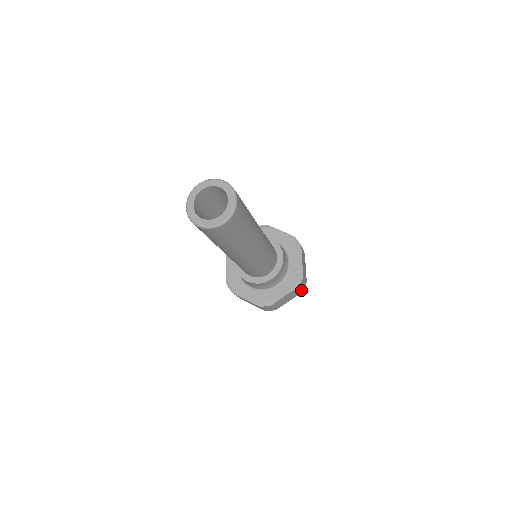
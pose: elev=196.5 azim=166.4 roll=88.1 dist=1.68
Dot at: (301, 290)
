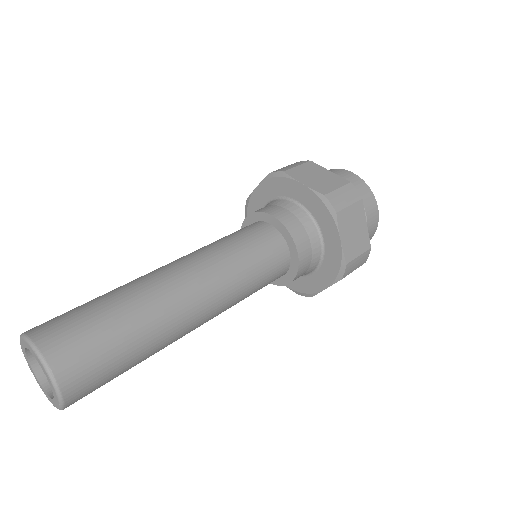
Dot at: occluded
